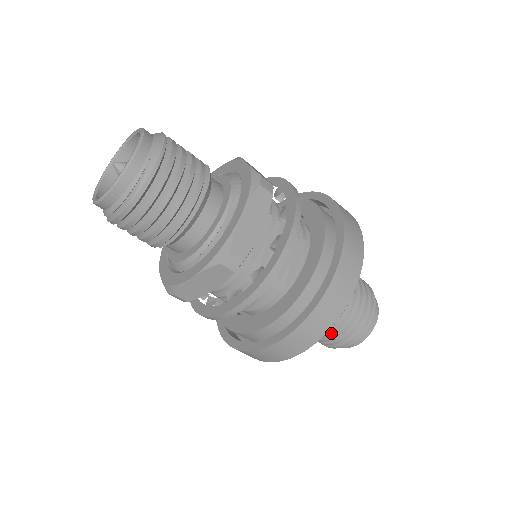
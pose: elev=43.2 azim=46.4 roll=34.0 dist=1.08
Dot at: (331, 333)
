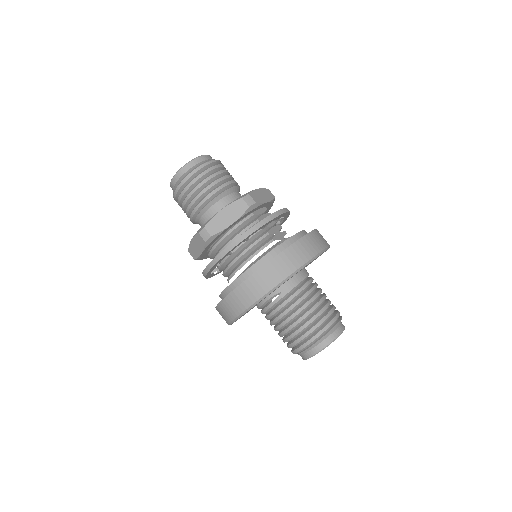
Dot at: (307, 315)
